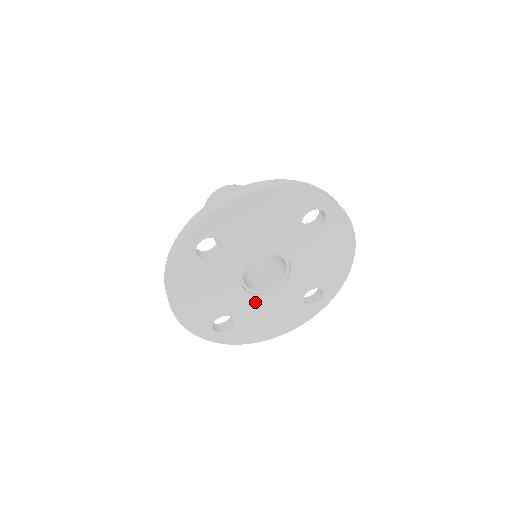
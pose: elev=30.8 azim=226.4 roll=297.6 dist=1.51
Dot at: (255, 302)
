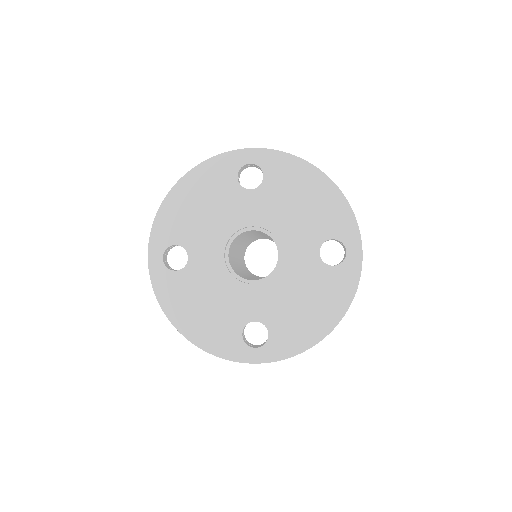
Dot at: (268, 292)
